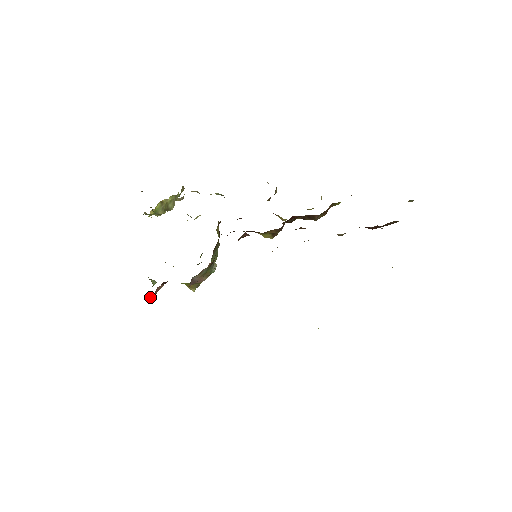
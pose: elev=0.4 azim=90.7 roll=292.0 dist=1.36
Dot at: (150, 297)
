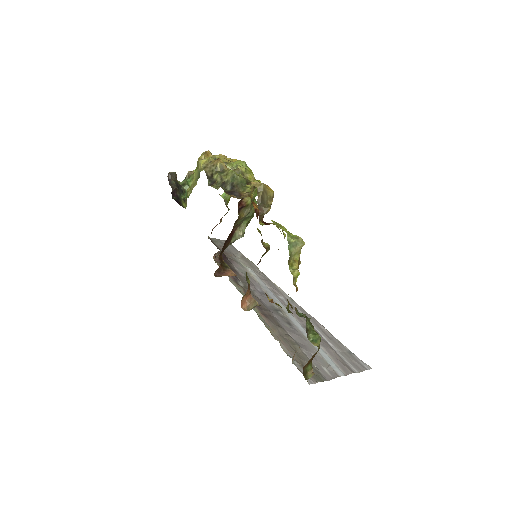
Dot at: (212, 230)
